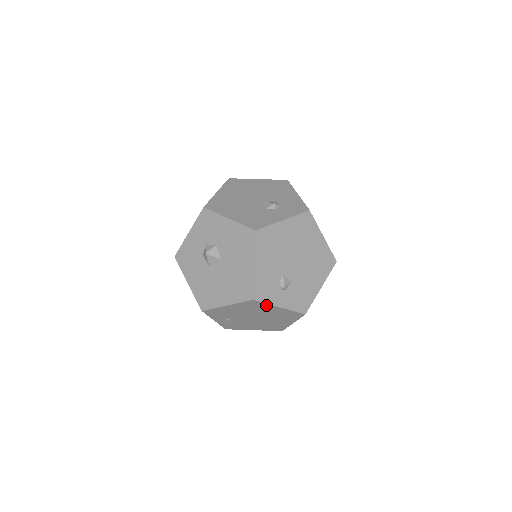
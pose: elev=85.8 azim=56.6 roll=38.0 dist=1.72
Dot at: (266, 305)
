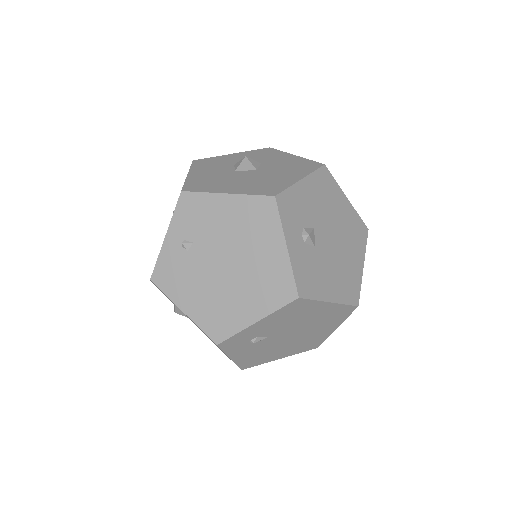
Dot at: (275, 227)
